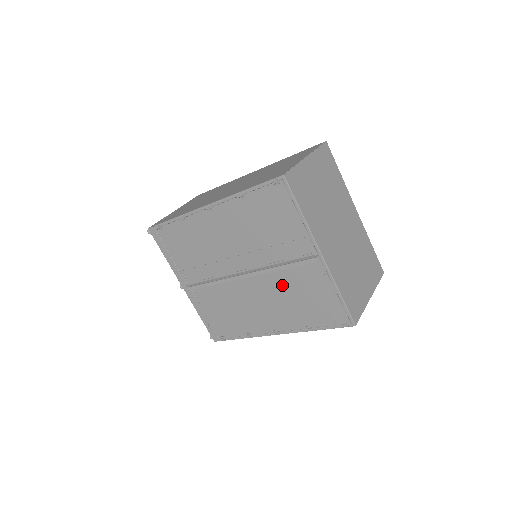
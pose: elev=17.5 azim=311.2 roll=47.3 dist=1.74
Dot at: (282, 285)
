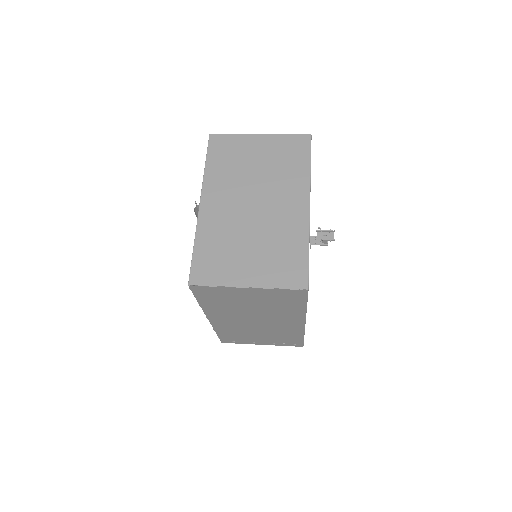
Dot at: occluded
